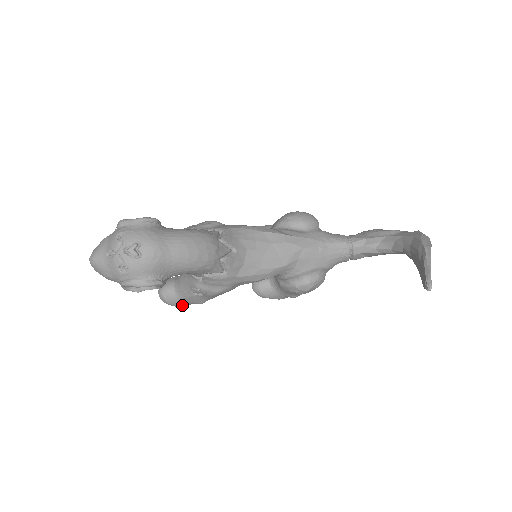
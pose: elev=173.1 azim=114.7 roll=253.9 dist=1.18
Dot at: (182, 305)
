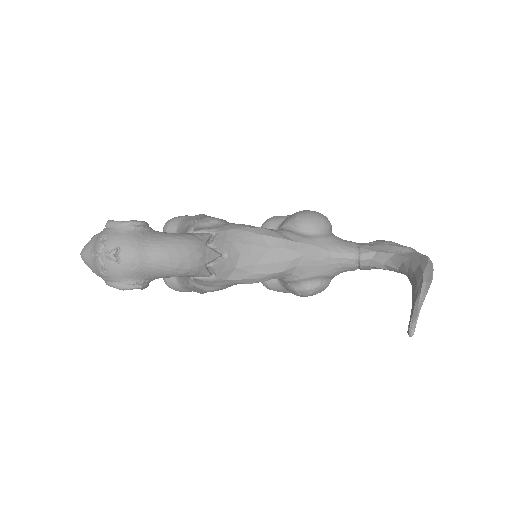
Dot at: (184, 291)
